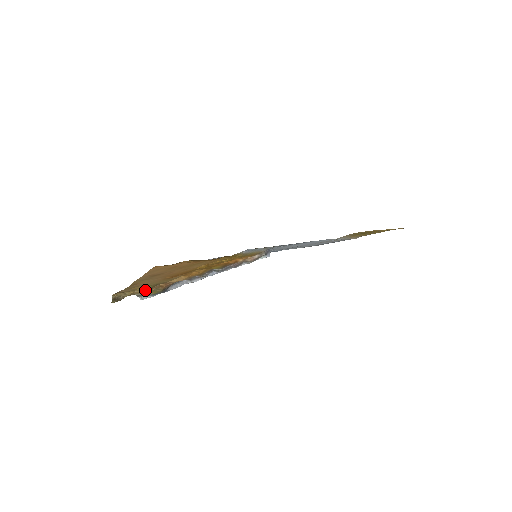
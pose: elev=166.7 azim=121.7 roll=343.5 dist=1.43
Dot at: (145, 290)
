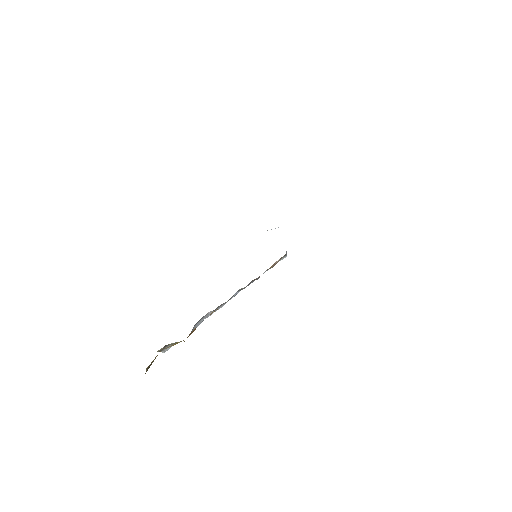
Dot at: (175, 343)
